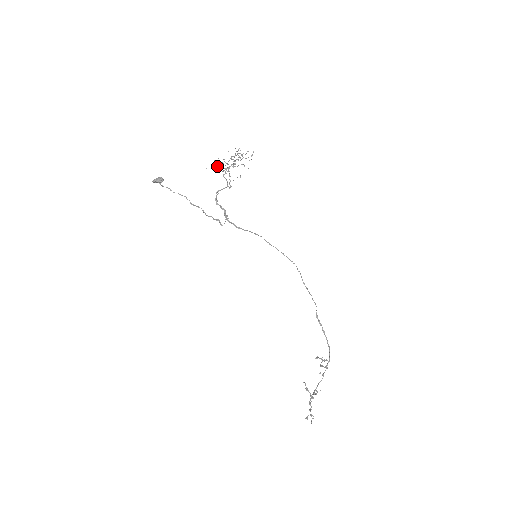
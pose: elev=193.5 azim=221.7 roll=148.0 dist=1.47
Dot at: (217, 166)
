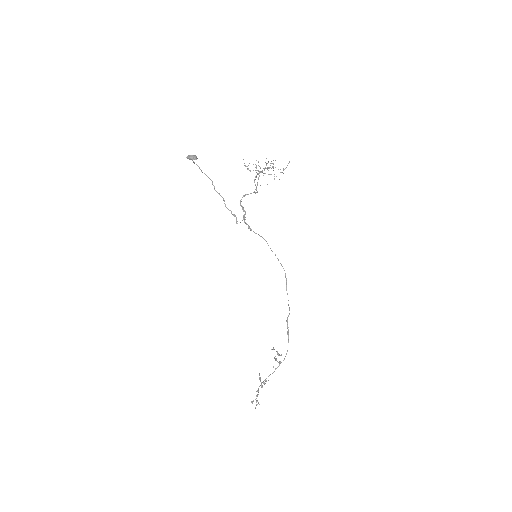
Dot at: (249, 163)
